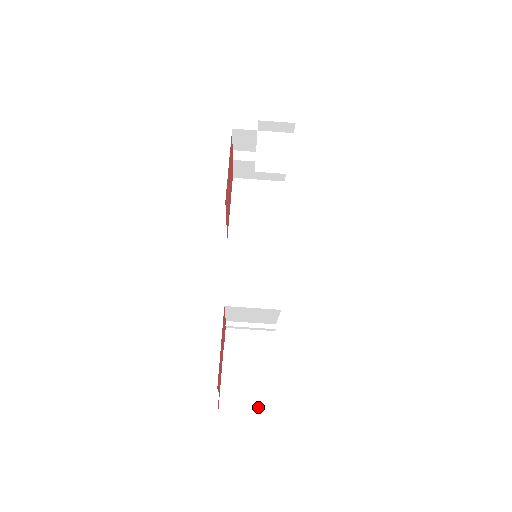
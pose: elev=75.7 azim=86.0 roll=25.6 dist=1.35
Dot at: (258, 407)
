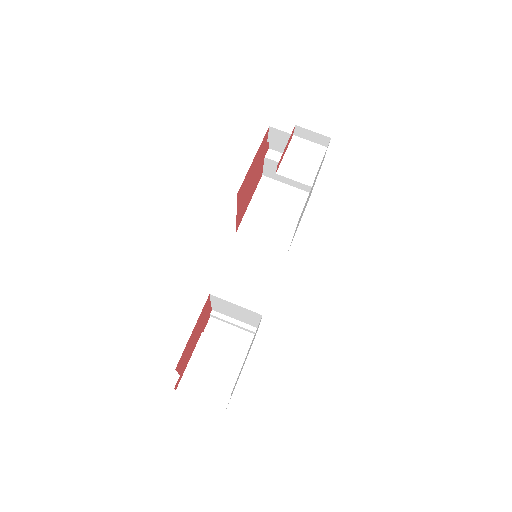
Dot at: (214, 401)
